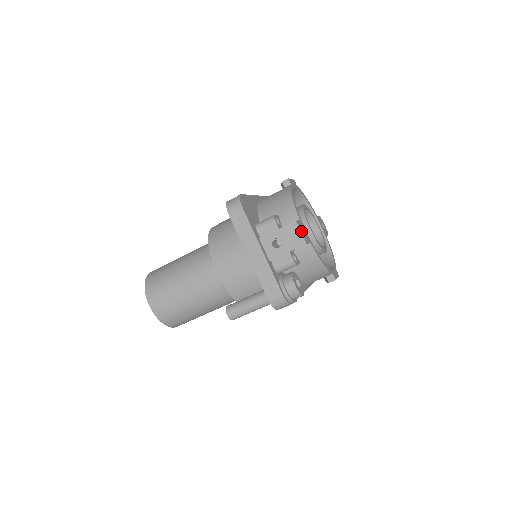
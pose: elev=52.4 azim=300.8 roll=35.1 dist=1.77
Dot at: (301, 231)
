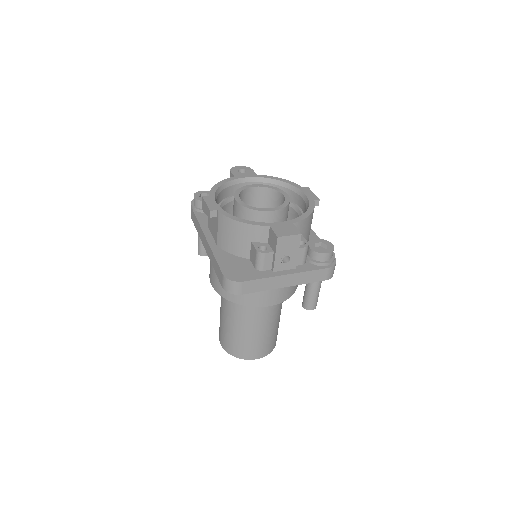
Dot at: (287, 234)
